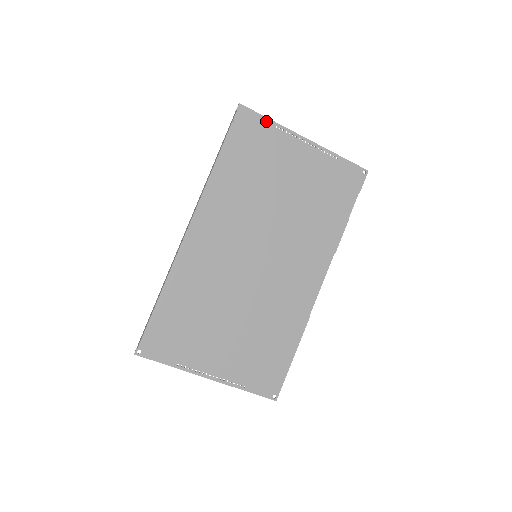
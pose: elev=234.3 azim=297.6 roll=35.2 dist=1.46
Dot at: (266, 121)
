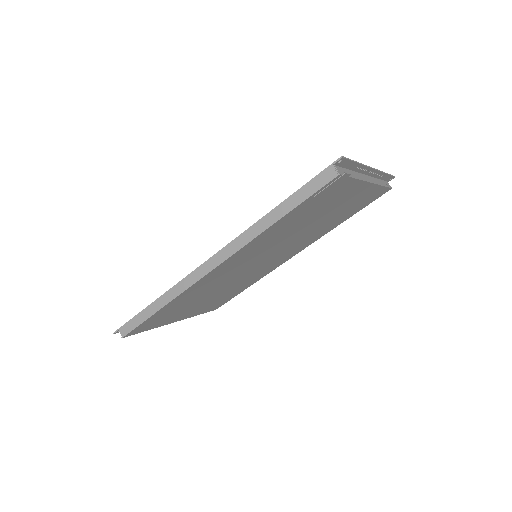
Dot at: (353, 165)
